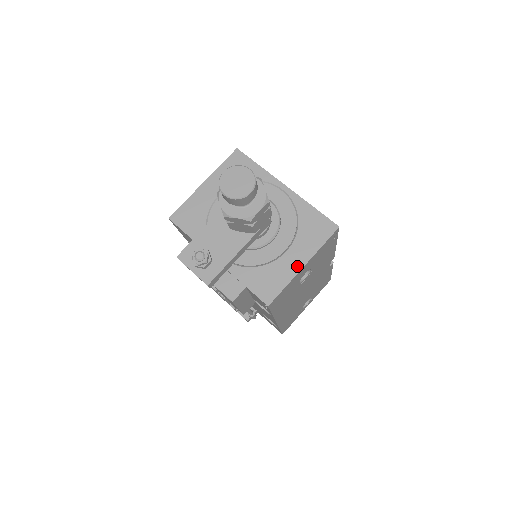
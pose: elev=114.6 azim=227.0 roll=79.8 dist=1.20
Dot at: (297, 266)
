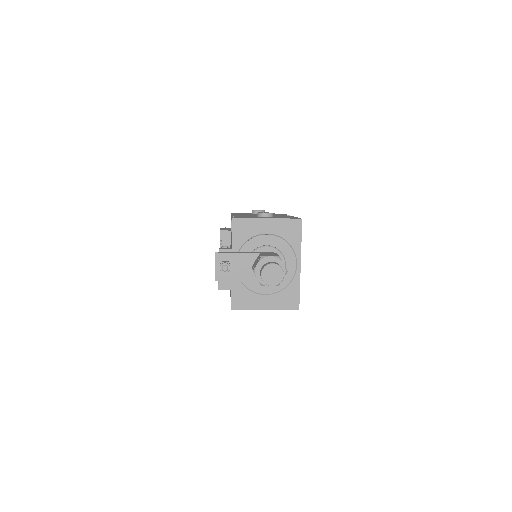
Dot at: (262, 306)
